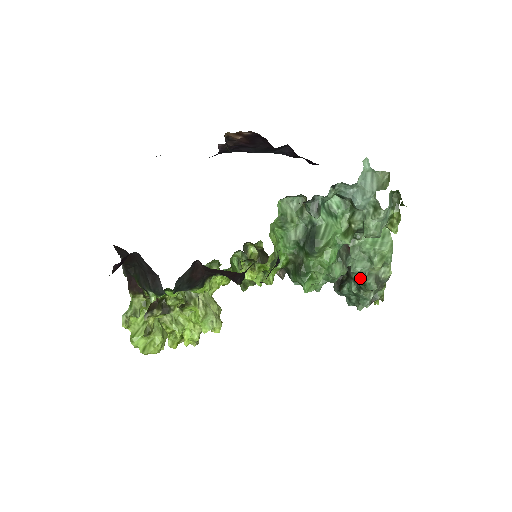
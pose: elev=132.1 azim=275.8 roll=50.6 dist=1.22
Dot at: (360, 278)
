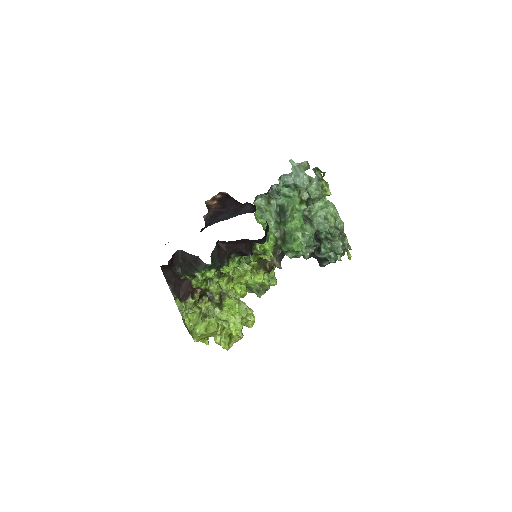
Dot at: (326, 233)
